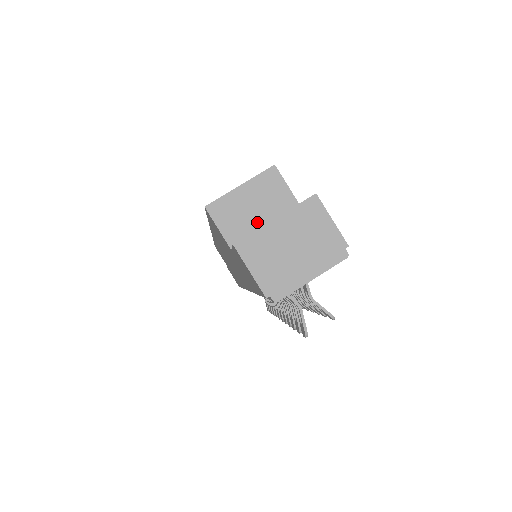
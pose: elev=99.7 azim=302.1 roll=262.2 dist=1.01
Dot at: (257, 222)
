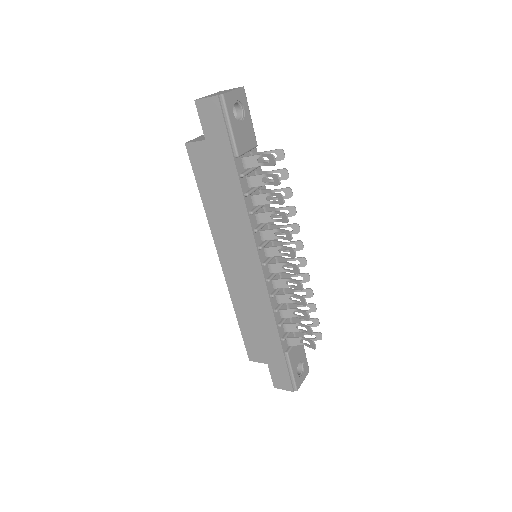
Dot at: occluded
